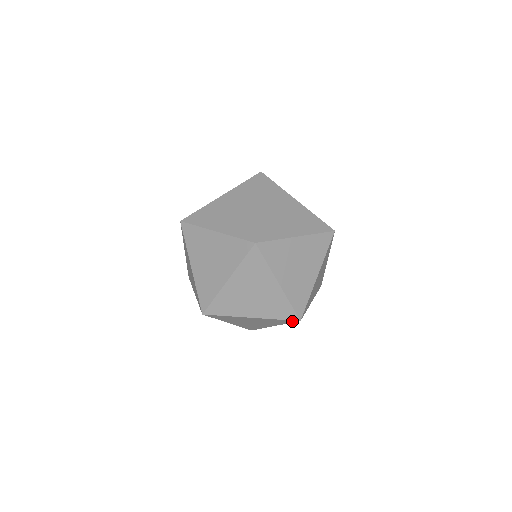
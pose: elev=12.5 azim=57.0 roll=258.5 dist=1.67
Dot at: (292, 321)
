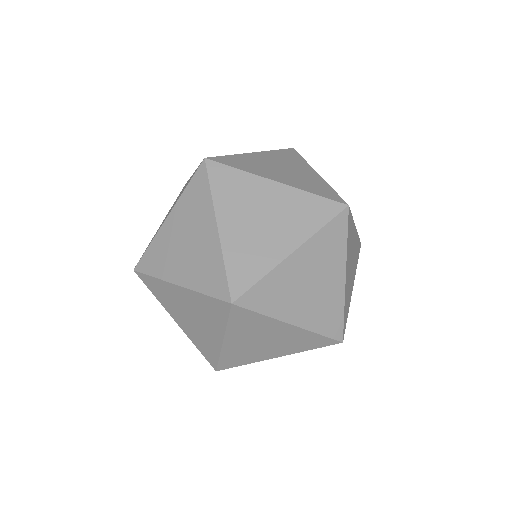
Dot at: occluded
